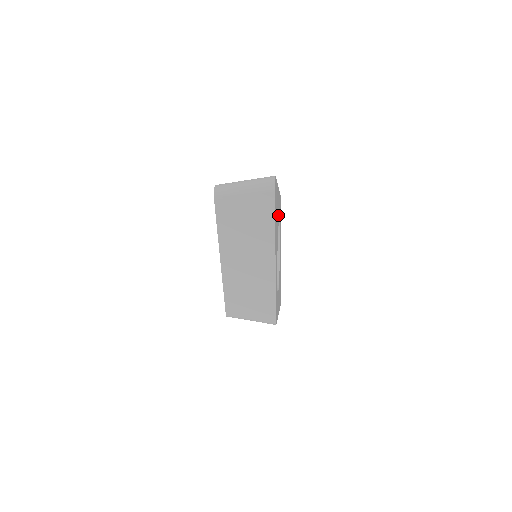
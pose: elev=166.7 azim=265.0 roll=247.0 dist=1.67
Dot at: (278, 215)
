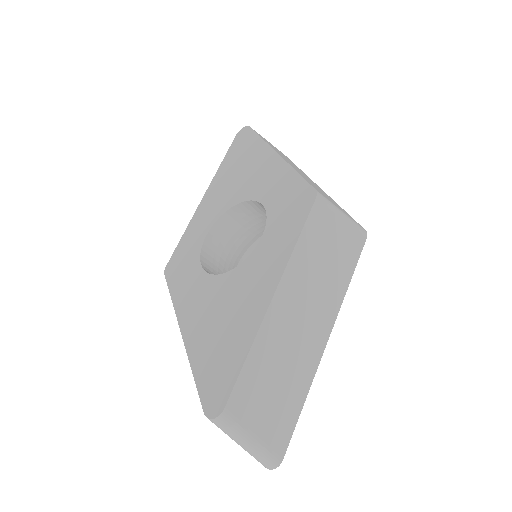
Dot at: occluded
